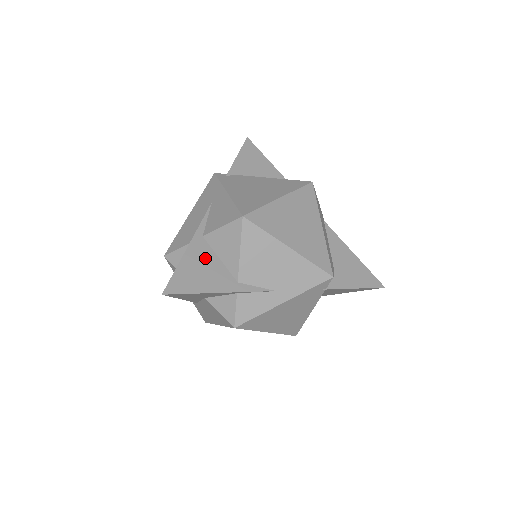
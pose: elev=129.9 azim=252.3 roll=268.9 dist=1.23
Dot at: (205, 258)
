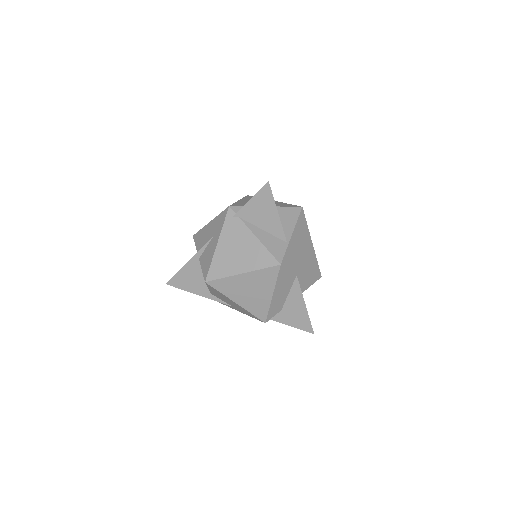
Dot at: (196, 273)
